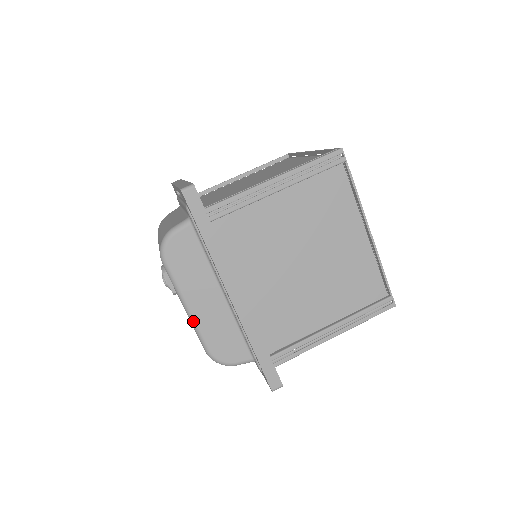
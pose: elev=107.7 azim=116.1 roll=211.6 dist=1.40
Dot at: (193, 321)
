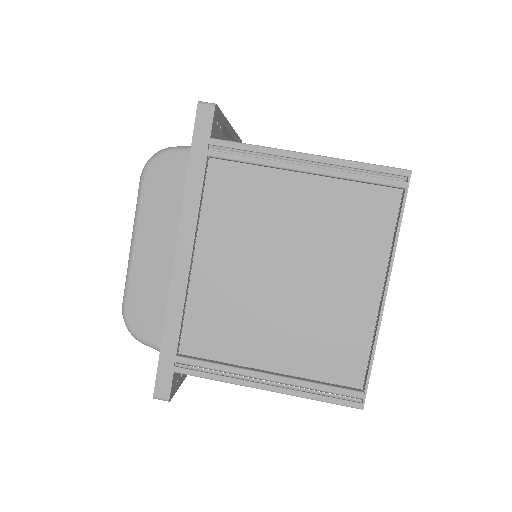
Dot at: (130, 260)
